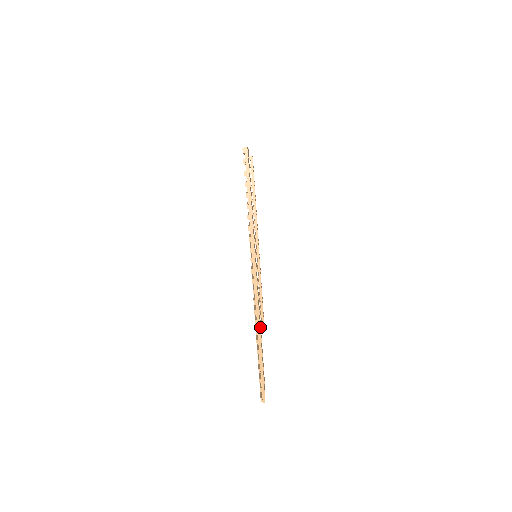
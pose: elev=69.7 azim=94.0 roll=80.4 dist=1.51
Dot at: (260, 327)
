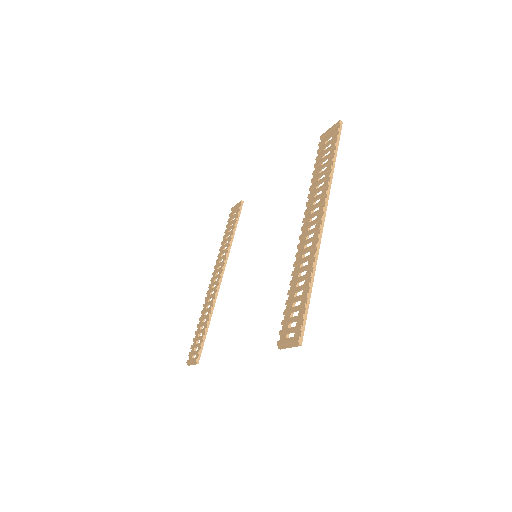
Dot at: occluded
